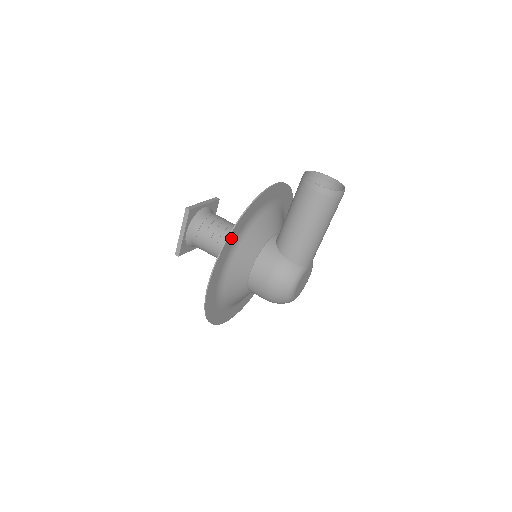
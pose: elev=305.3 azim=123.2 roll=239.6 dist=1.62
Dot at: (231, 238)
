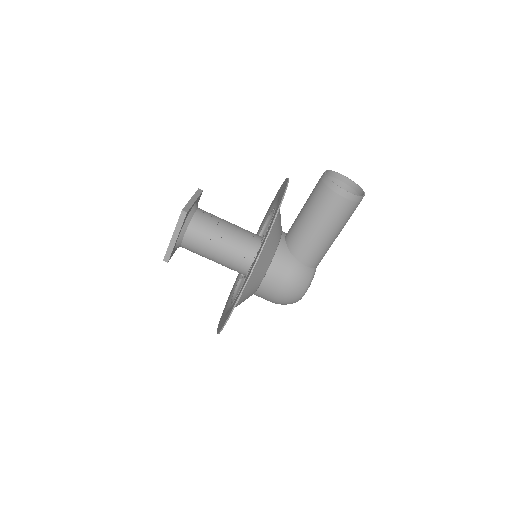
Dot at: occluded
